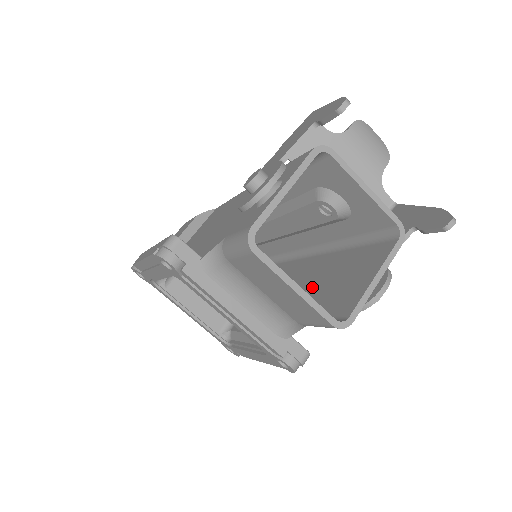
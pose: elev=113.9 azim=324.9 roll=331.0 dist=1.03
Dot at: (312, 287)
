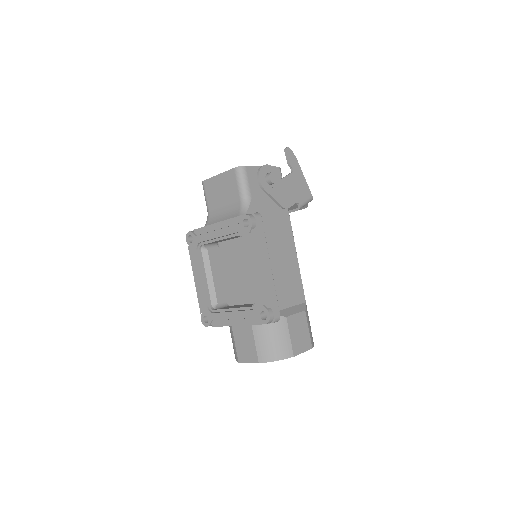
Dot at: (267, 219)
